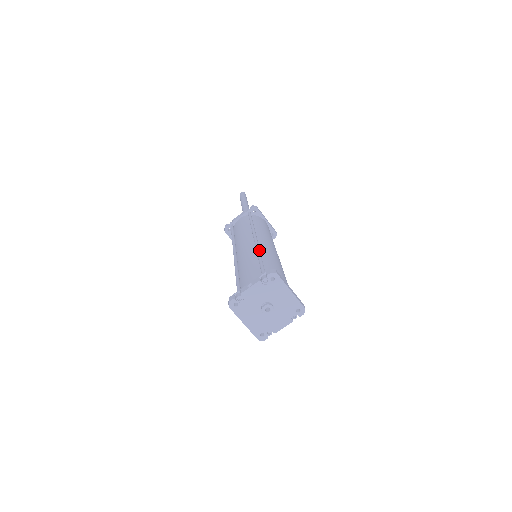
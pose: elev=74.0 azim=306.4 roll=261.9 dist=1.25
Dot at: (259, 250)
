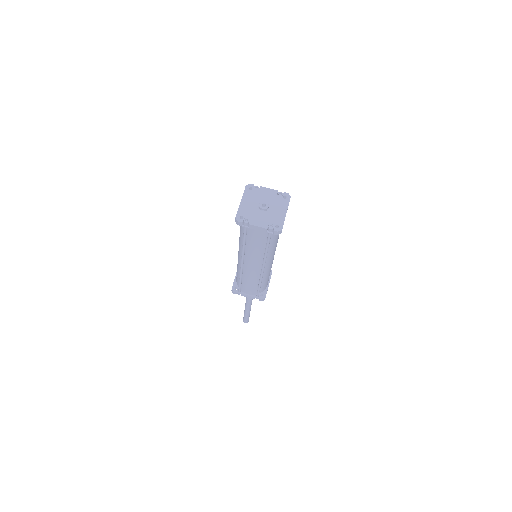
Dot at: occluded
